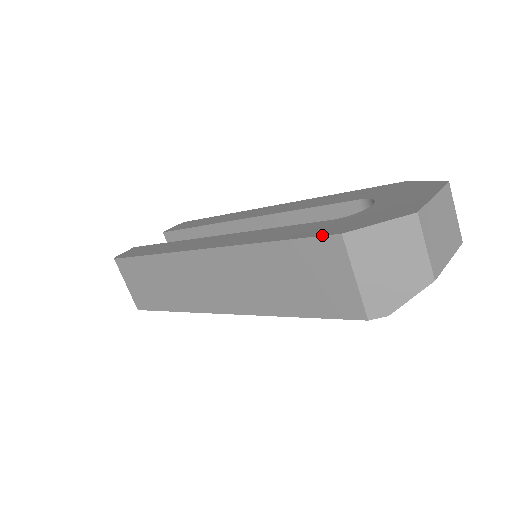
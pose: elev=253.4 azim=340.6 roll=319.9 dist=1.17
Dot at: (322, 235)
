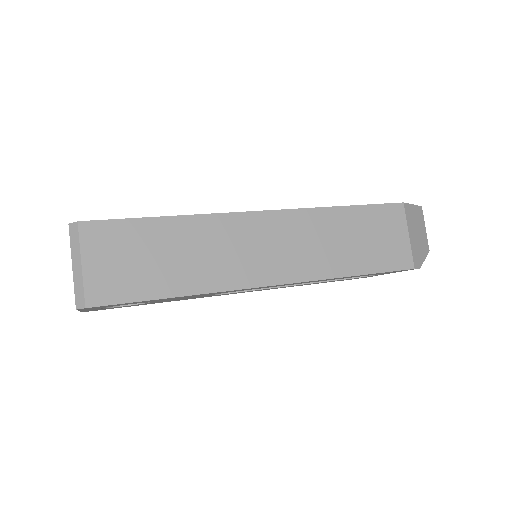
Dot at: (390, 203)
